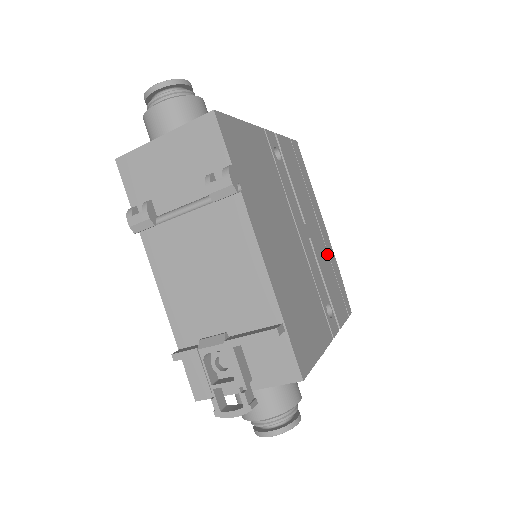
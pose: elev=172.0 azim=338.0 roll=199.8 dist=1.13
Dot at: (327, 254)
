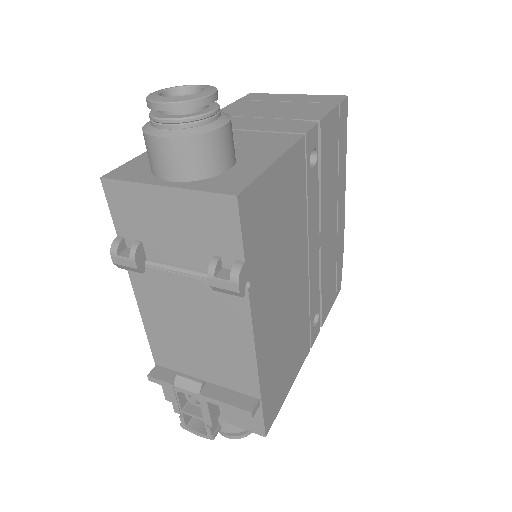
Dot at: (335, 243)
